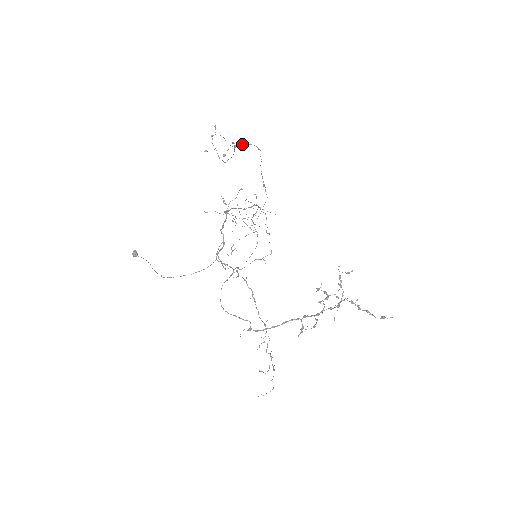
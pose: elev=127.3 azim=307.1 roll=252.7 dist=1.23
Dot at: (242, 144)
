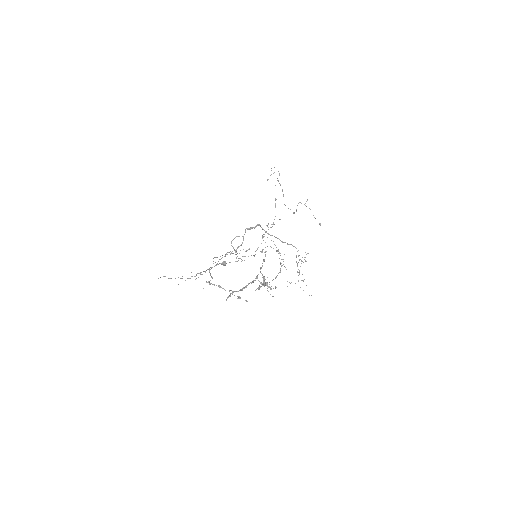
Dot at: occluded
